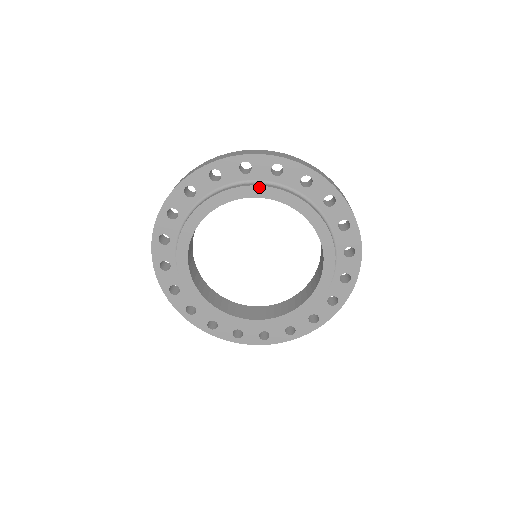
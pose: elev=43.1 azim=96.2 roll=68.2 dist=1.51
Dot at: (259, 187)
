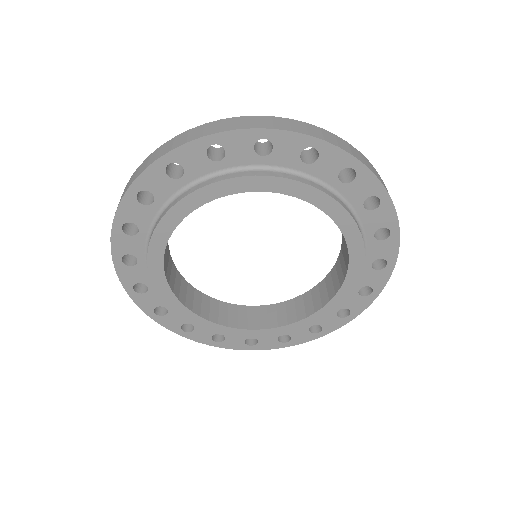
Dot at: (280, 179)
